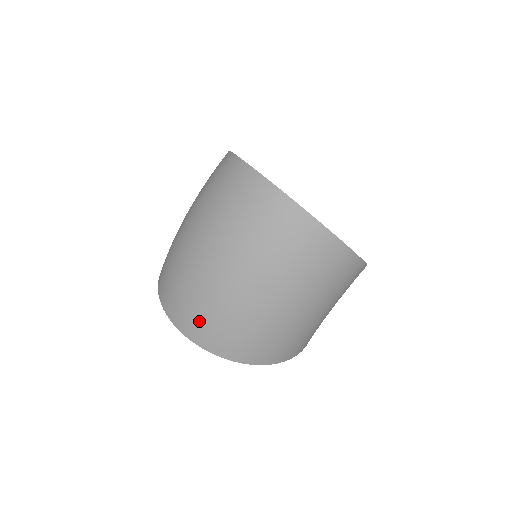
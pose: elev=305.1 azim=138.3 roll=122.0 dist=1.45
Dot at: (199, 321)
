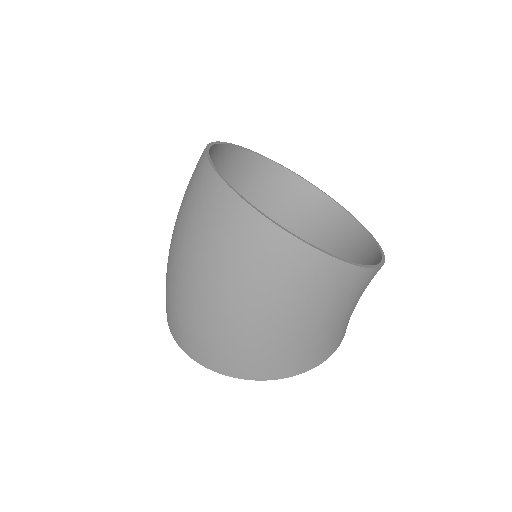
Dot at: (174, 320)
